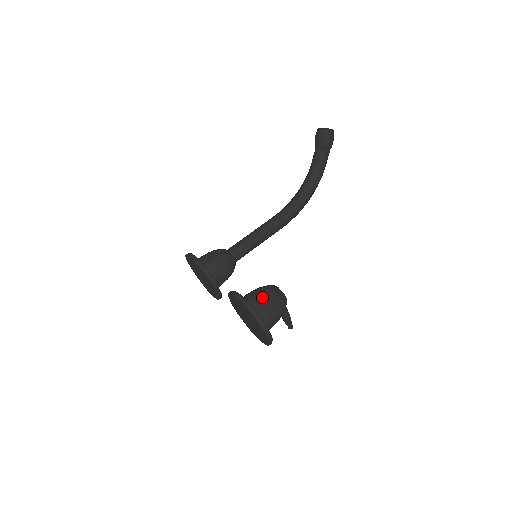
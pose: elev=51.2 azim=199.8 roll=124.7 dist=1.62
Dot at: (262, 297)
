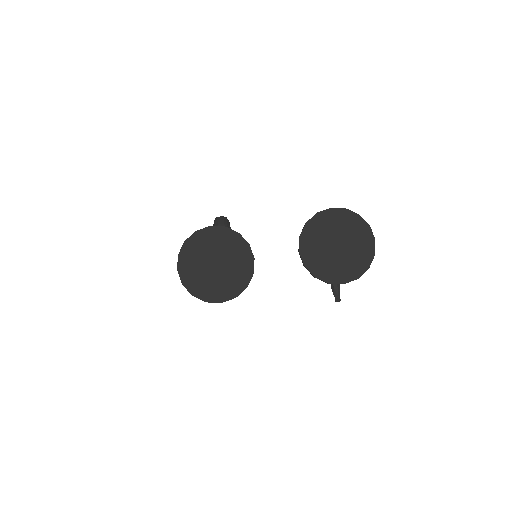
Dot at: occluded
